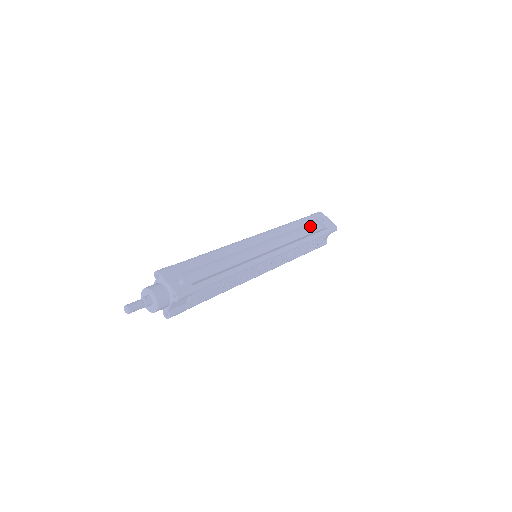
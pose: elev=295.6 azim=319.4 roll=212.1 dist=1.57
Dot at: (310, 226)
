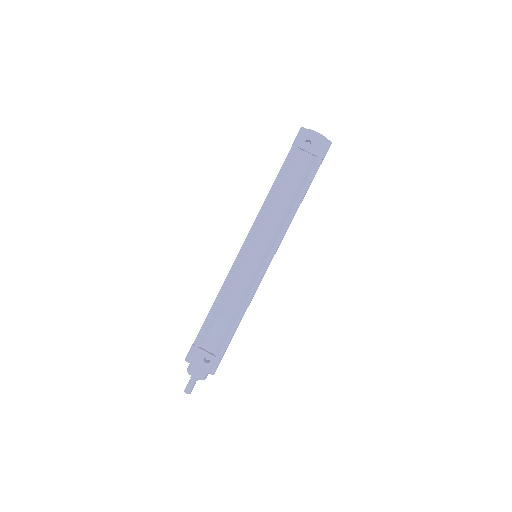
Dot at: (297, 169)
